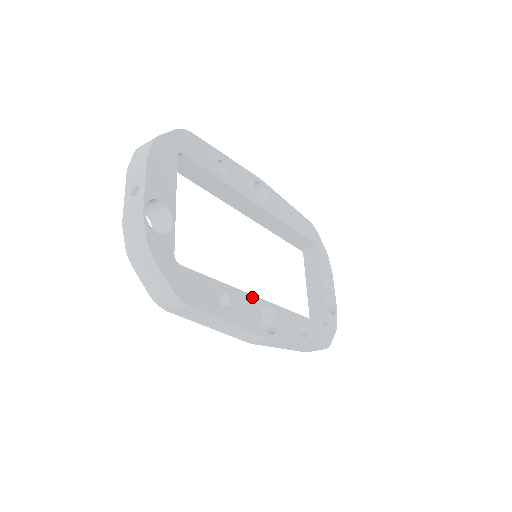
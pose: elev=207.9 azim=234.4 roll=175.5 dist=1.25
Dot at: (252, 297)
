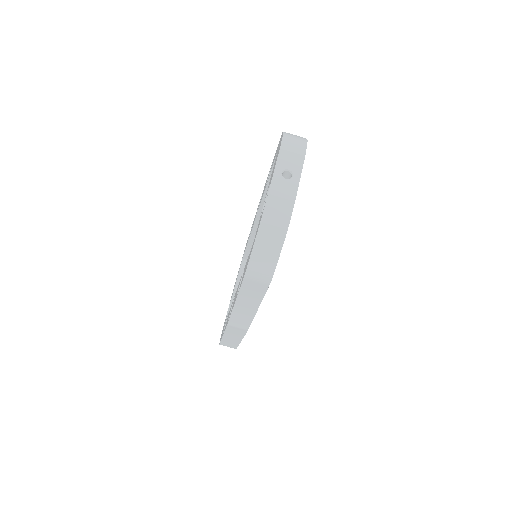
Dot at: occluded
